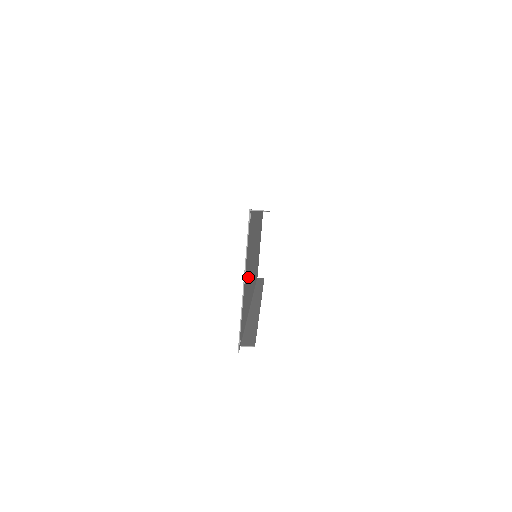
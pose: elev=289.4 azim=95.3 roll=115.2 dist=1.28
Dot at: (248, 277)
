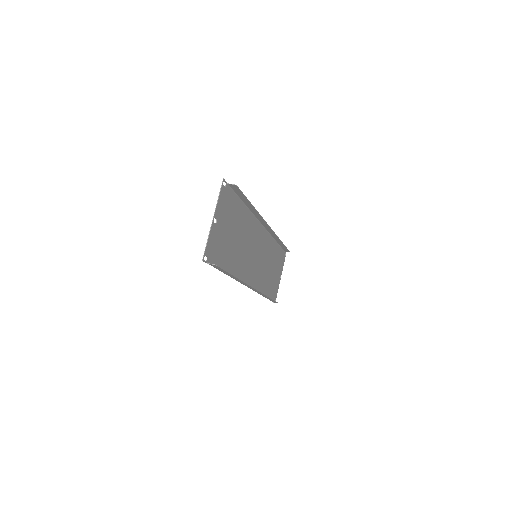
Dot at: (227, 235)
